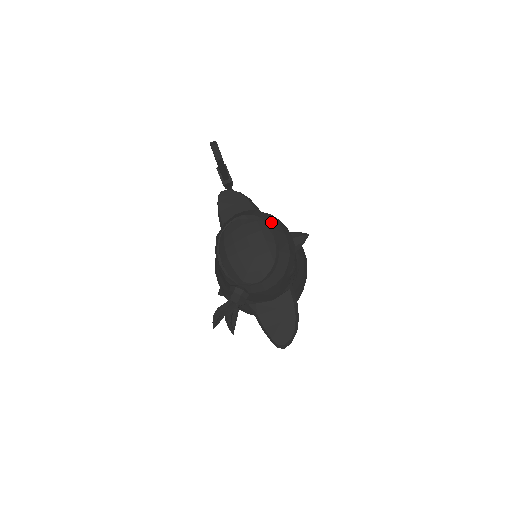
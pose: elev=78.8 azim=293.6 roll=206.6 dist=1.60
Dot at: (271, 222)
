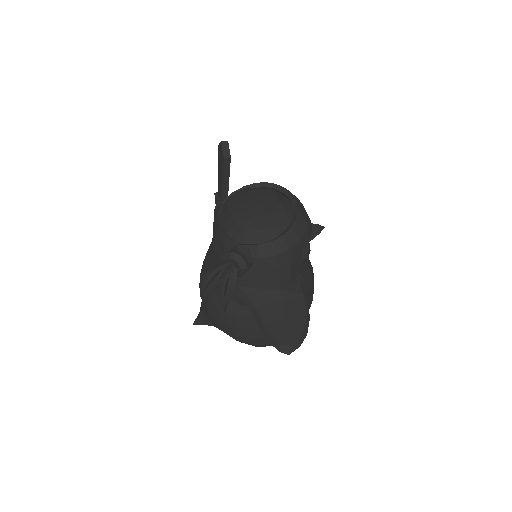
Dot at: occluded
